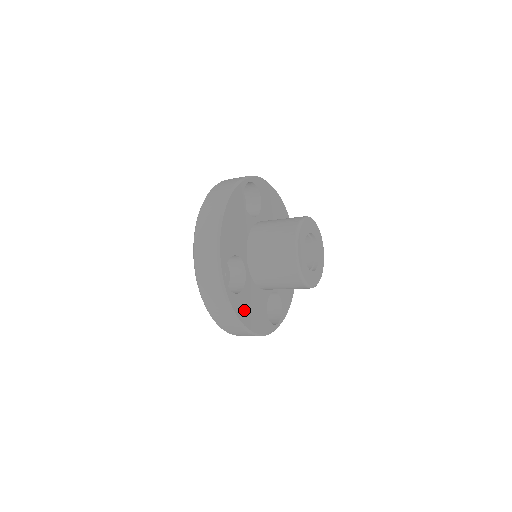
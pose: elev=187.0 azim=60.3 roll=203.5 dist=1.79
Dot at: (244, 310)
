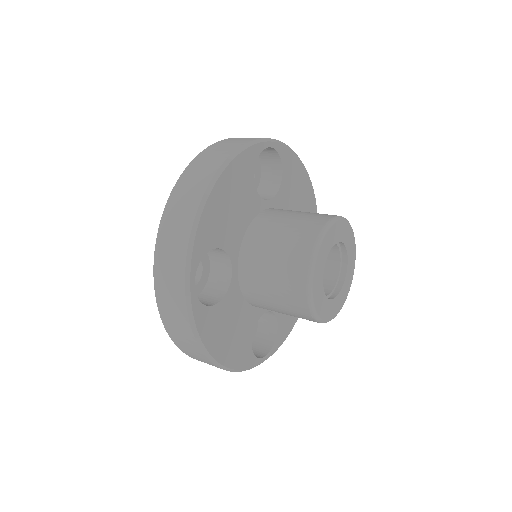
Dot at: (215, 332)
